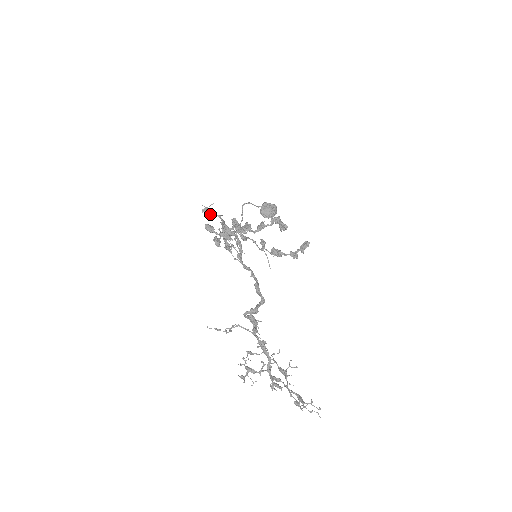
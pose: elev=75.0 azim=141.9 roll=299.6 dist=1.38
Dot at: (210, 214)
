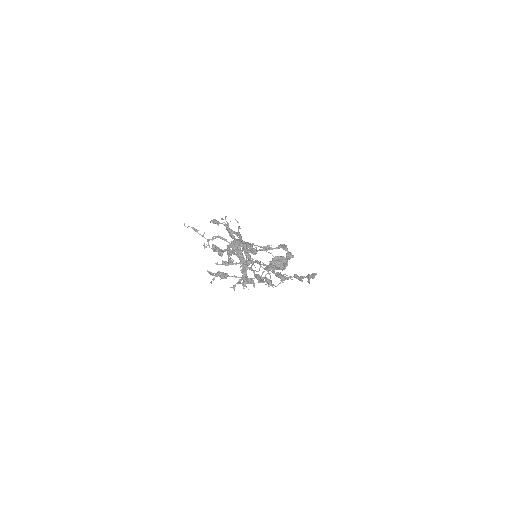
Dot at: (218, 225)
